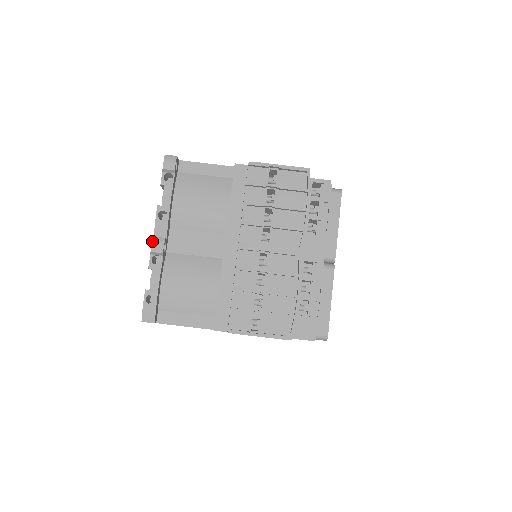
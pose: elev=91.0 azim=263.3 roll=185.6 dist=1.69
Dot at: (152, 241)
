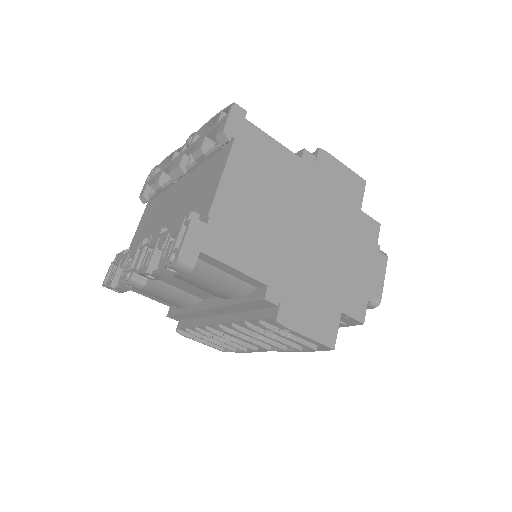
Dot at: (128, 282)
